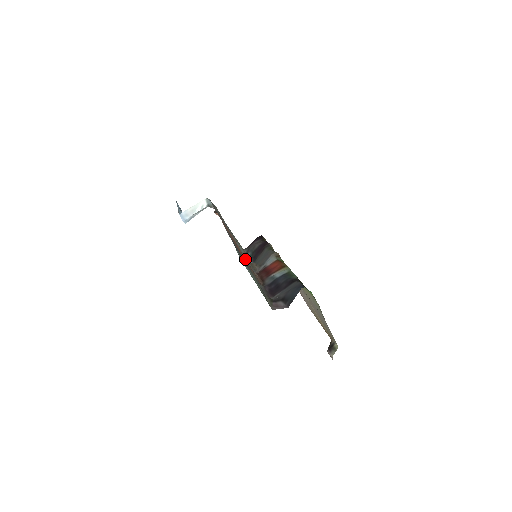
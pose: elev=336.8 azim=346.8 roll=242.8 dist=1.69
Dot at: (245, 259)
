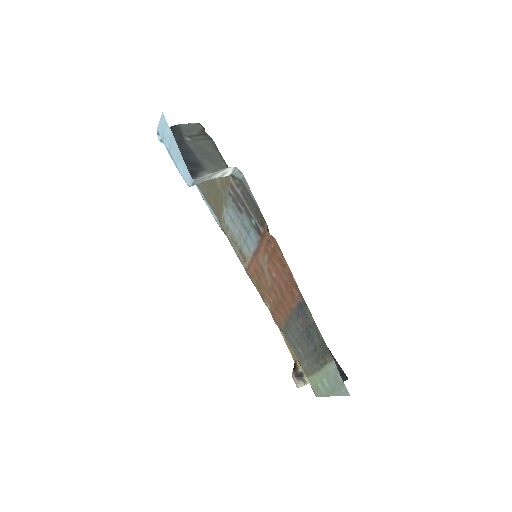
Dot at: (271, 291)
